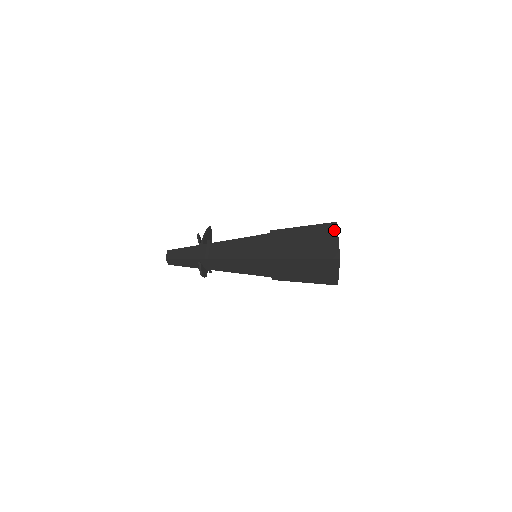
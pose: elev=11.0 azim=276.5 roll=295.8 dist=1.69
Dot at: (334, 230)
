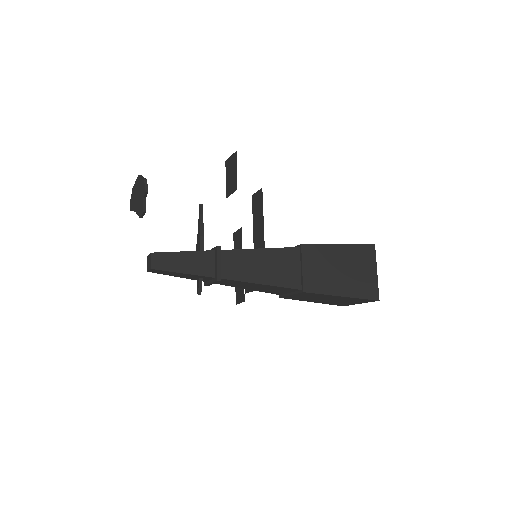
Dot at: (372, 257)
